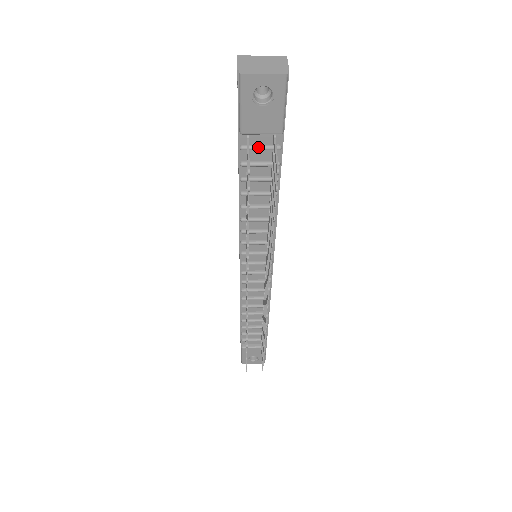
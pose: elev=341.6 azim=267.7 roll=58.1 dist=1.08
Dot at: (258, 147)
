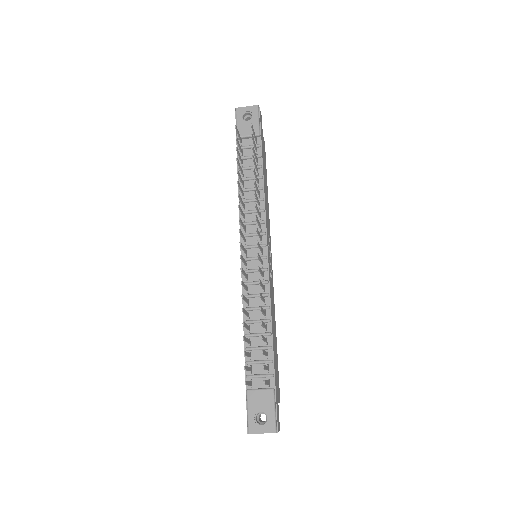
Dot at: (247, 146)
